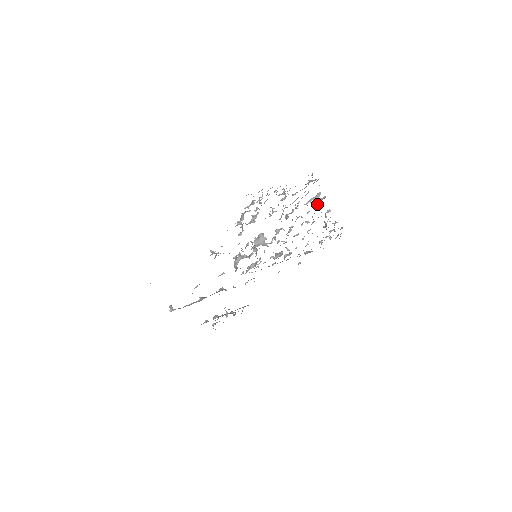
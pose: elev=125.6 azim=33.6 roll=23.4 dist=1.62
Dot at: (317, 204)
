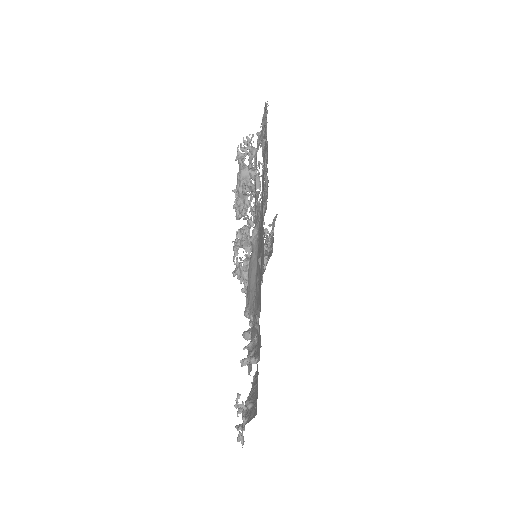
Dot at: (256, 184)
